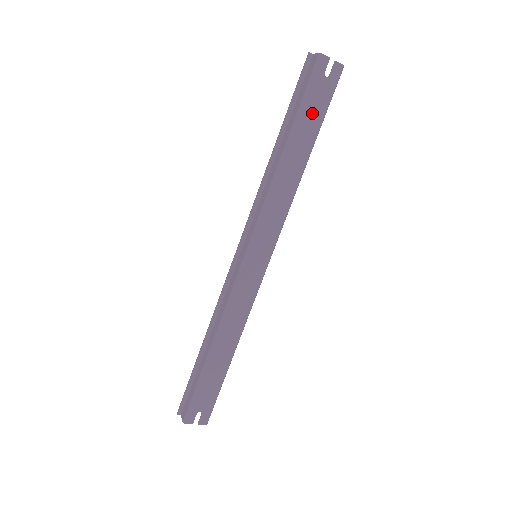
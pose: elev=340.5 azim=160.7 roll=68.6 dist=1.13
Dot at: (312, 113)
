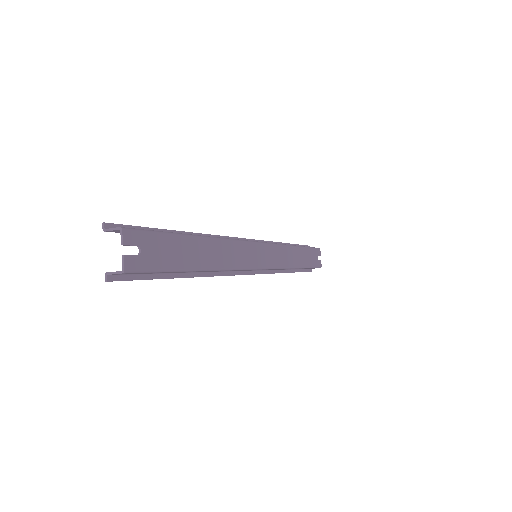
Dot at: (309, 257)
